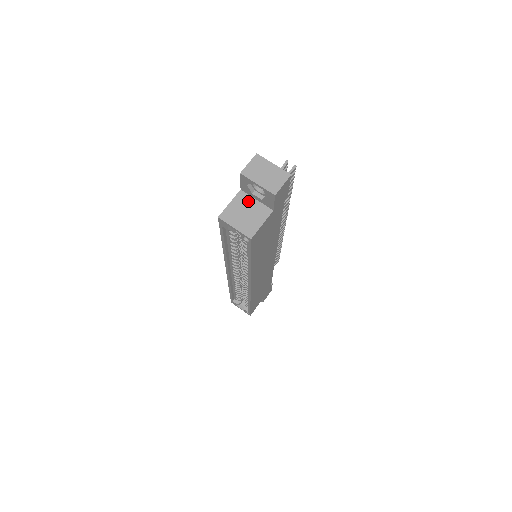
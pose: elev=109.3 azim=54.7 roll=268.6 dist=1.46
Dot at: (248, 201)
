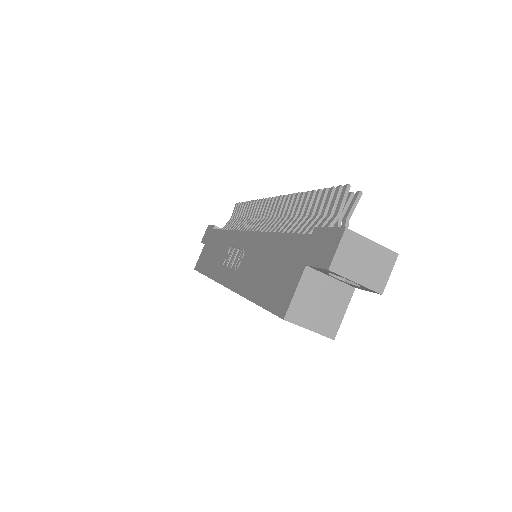
Dot at: (320, 282)
